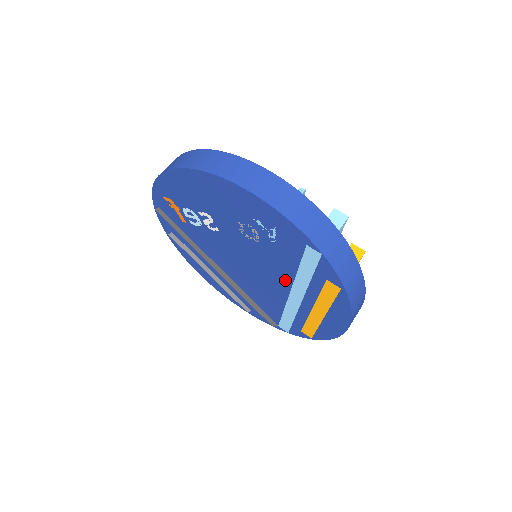
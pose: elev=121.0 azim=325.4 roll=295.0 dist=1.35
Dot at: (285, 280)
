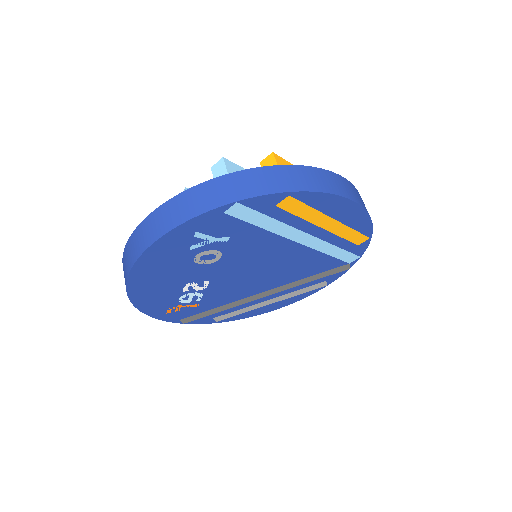
Dot at: (277, 242)
